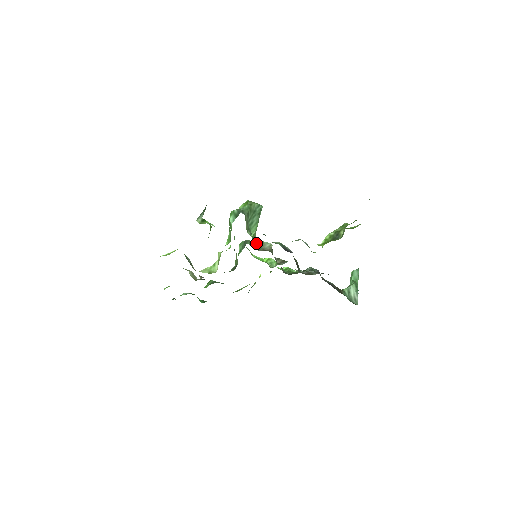
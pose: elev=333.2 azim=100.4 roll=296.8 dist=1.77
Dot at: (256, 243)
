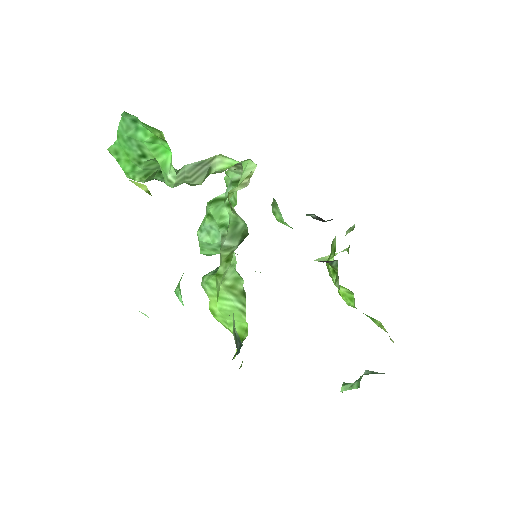
Dot at: occluded
